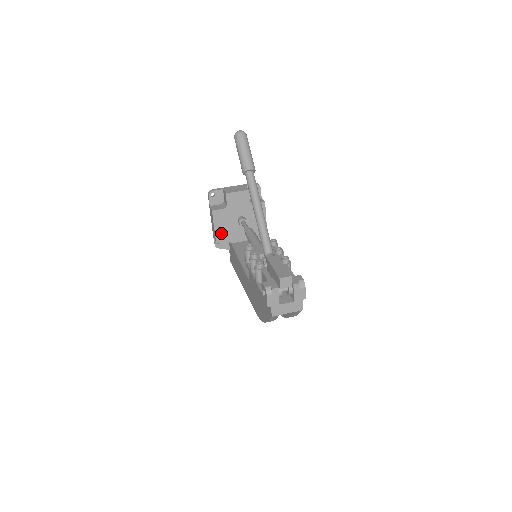
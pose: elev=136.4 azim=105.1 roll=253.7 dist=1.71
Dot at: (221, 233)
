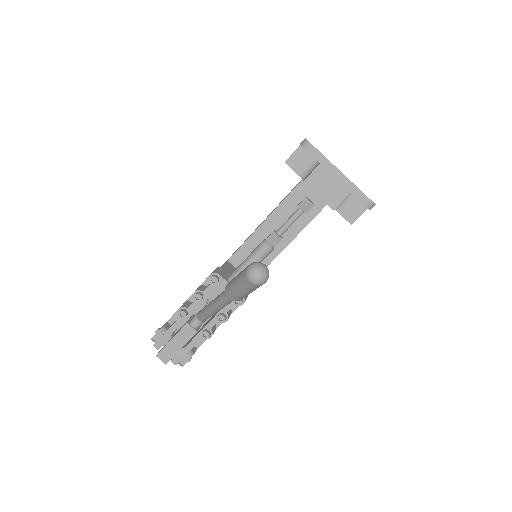
Dot at: occluded
